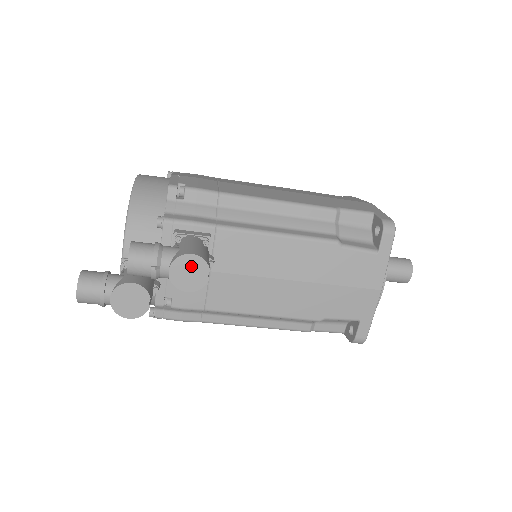
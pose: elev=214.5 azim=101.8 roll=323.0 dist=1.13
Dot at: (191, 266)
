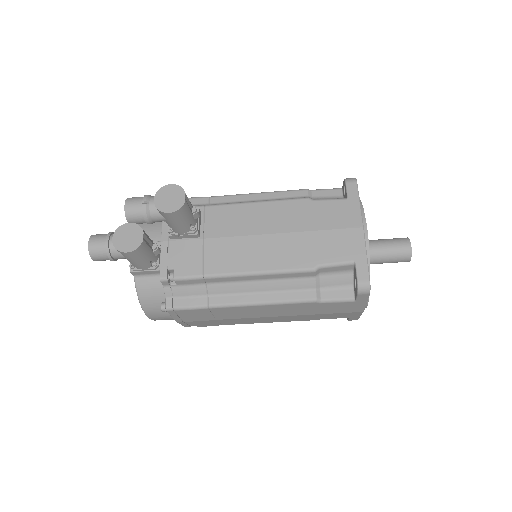
Dot at: (171, 193)
